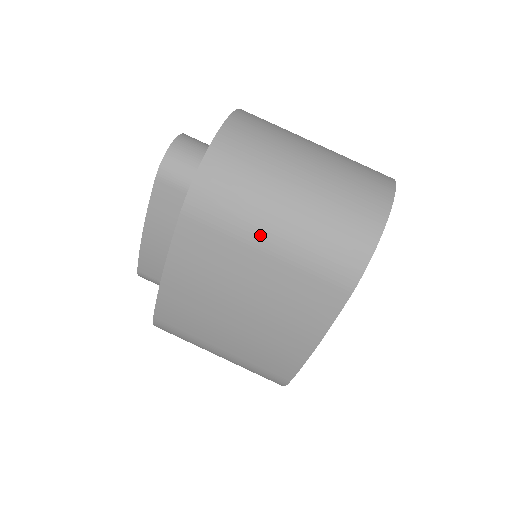
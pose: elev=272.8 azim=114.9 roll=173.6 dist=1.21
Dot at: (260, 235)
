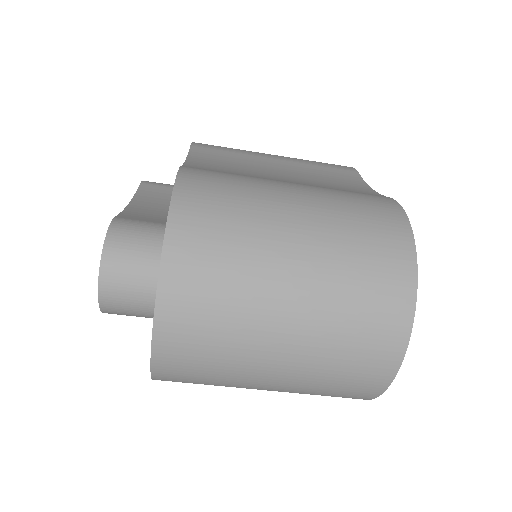
Dot at: occluded
